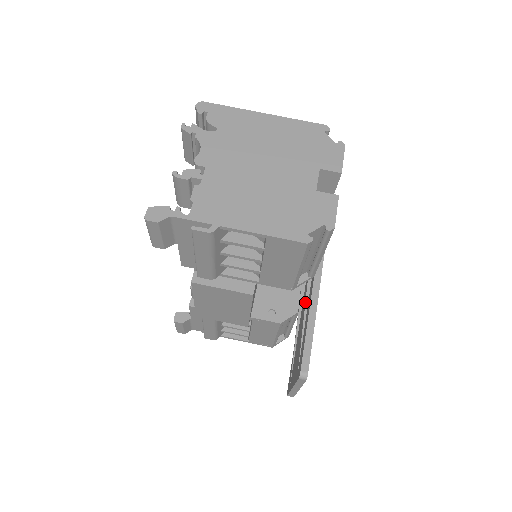
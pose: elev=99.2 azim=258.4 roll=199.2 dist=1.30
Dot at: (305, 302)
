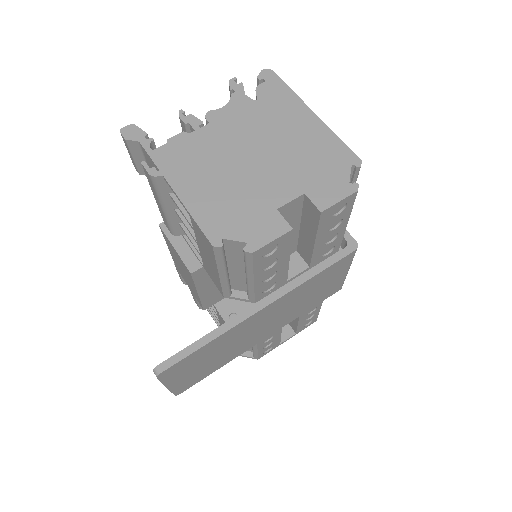
Dot at: occluded
